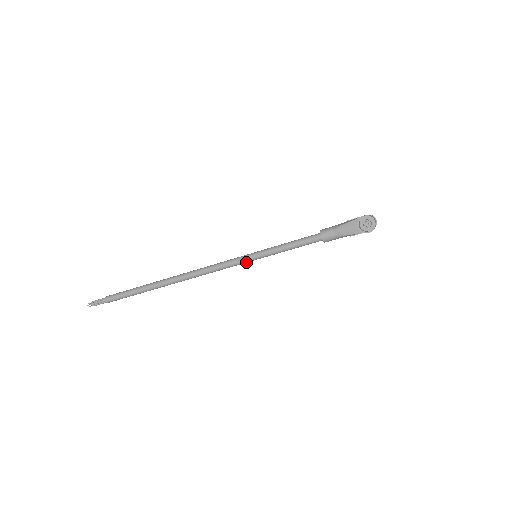
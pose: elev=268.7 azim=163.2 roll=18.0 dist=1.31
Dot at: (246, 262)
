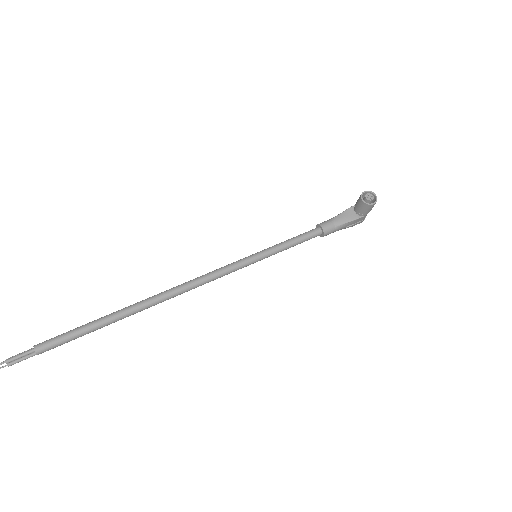
Dot at: (244, 266)
